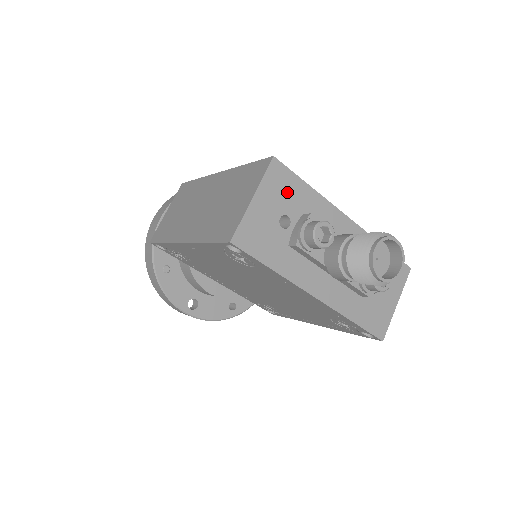
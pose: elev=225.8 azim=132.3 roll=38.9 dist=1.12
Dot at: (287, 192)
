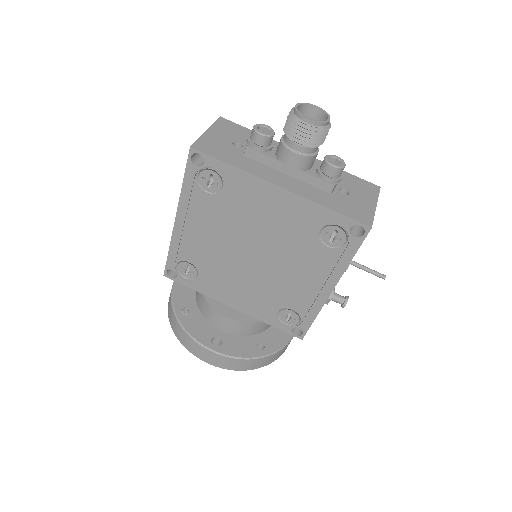
Dot at: (236, 132)
